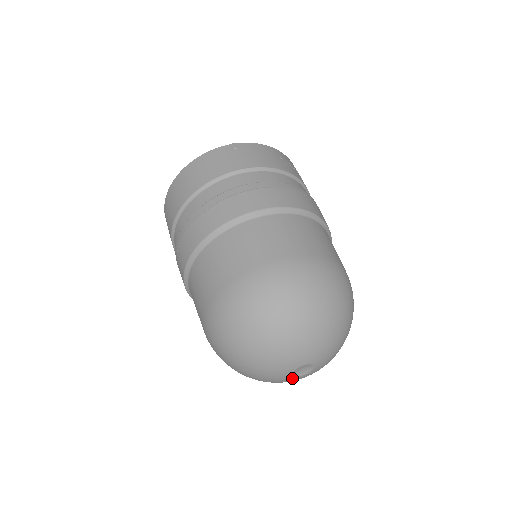
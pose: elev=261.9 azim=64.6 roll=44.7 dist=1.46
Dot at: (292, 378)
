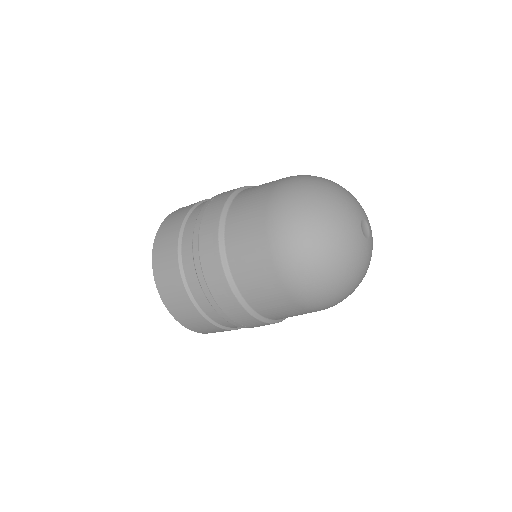
Dot at: (365, 242)
